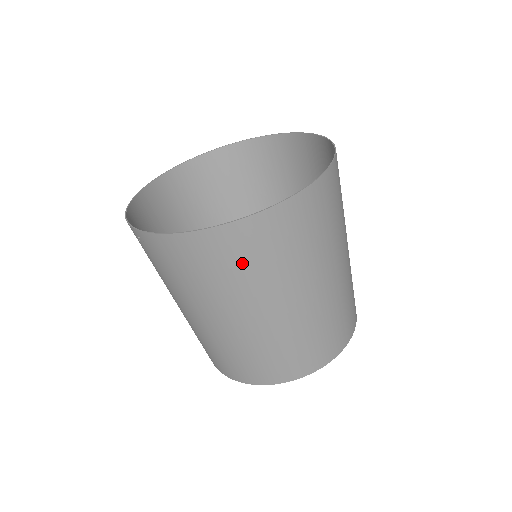
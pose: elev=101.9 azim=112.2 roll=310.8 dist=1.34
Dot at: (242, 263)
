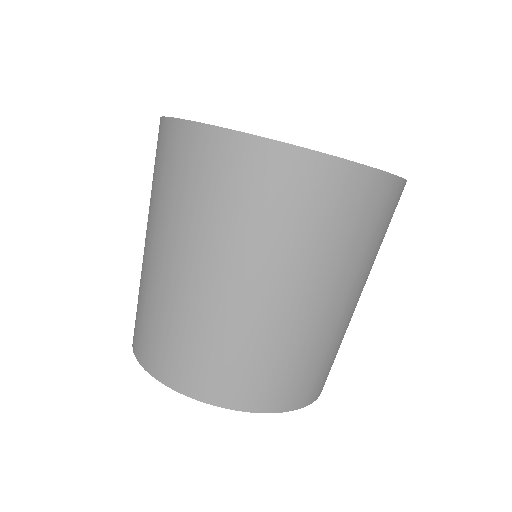
Dot at: (242, 196)
